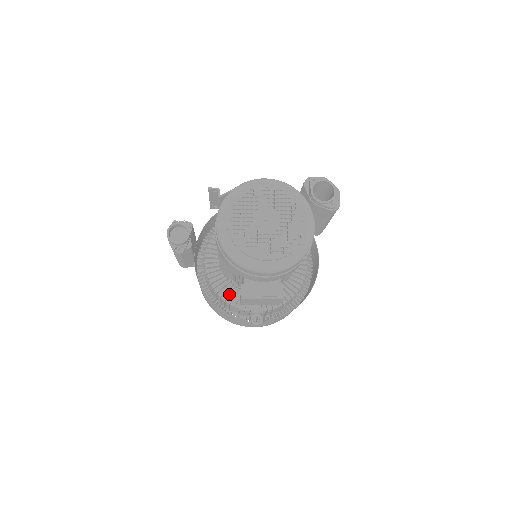
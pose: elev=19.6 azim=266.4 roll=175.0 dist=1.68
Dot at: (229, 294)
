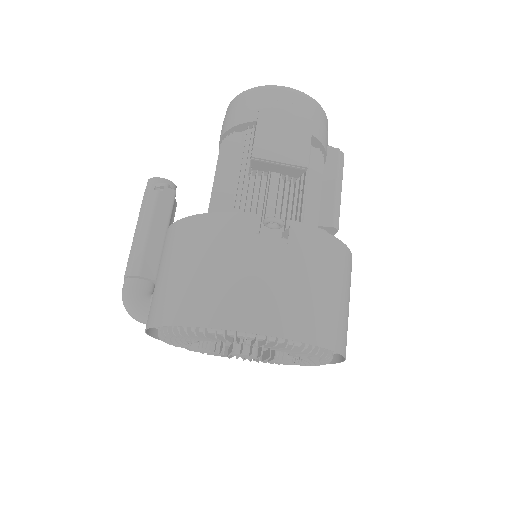
Dot at: occluded
